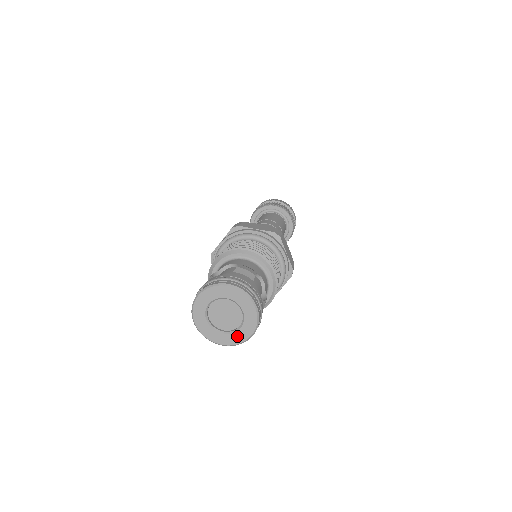
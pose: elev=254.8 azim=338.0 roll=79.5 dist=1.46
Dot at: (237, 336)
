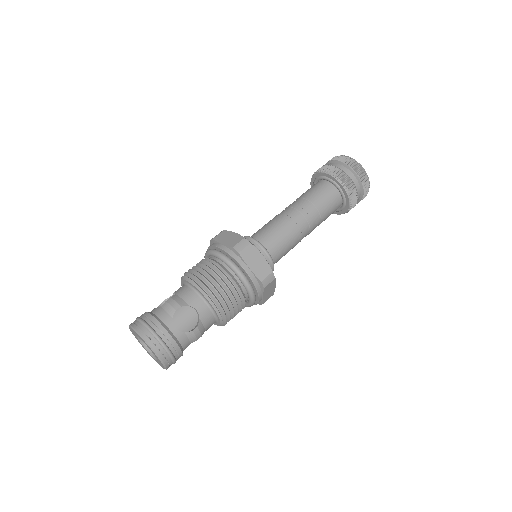
Dot at: (160, 364)
